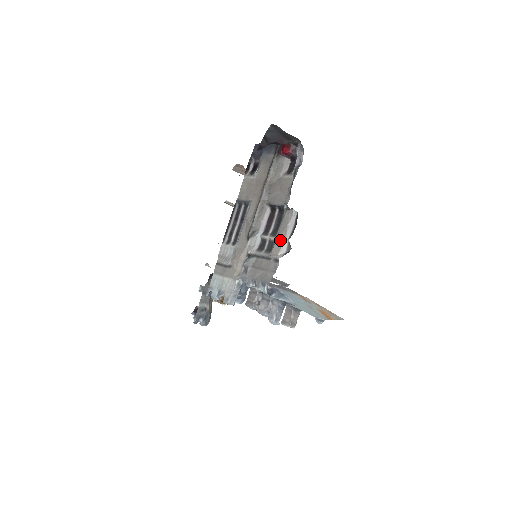
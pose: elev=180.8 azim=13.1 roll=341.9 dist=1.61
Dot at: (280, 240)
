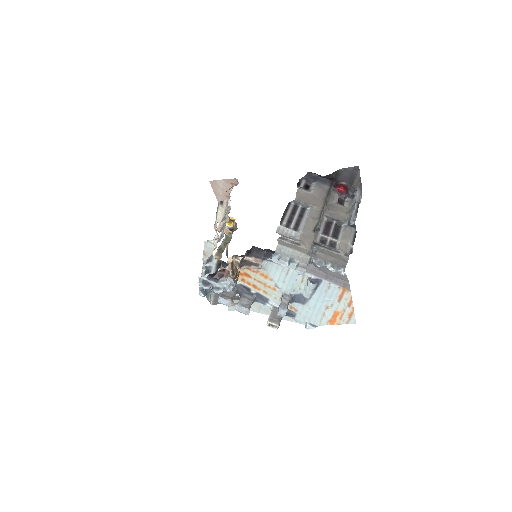
Dot at: (345, 243)
